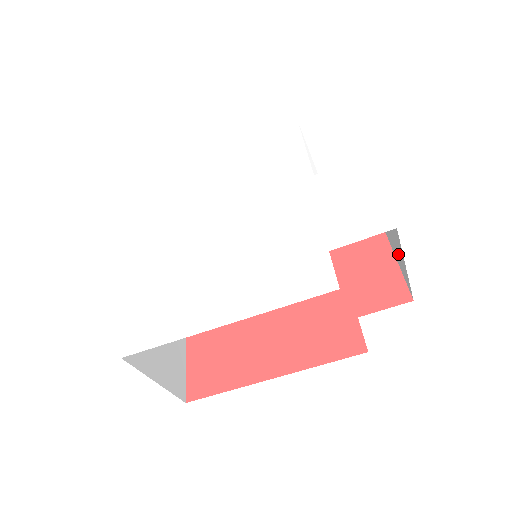
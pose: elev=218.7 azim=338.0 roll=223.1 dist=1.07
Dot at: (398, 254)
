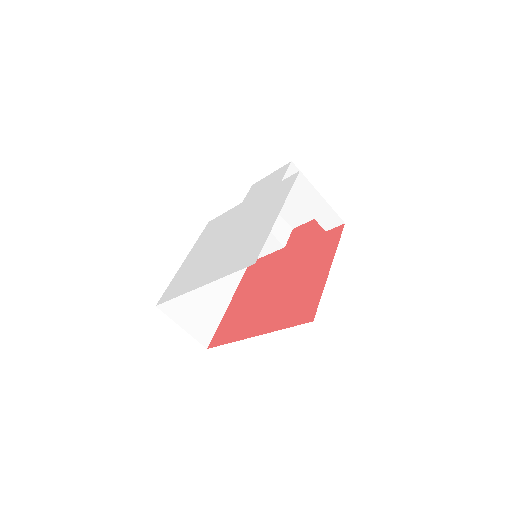
Dot at: occluded
